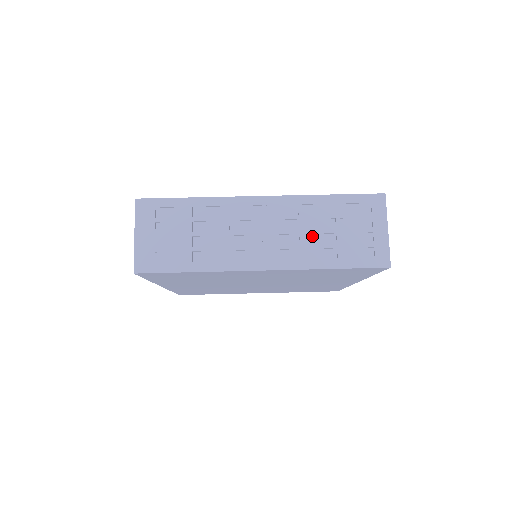
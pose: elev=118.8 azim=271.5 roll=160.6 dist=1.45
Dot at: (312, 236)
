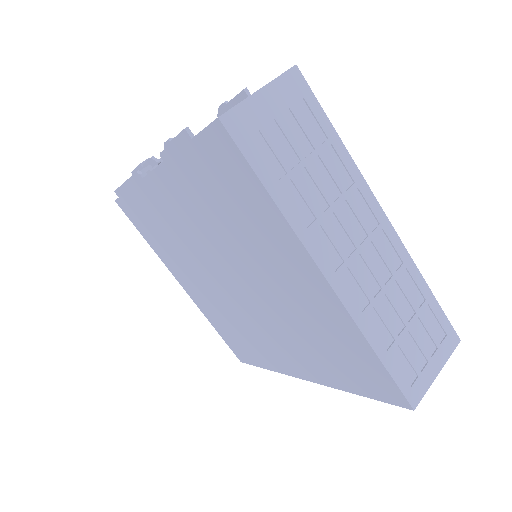
Dot at: (388, 304)
